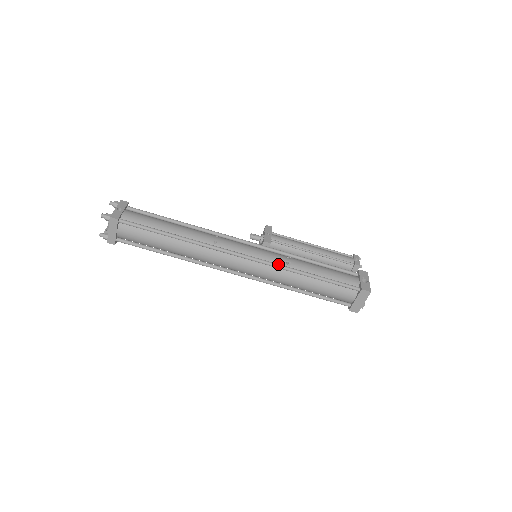
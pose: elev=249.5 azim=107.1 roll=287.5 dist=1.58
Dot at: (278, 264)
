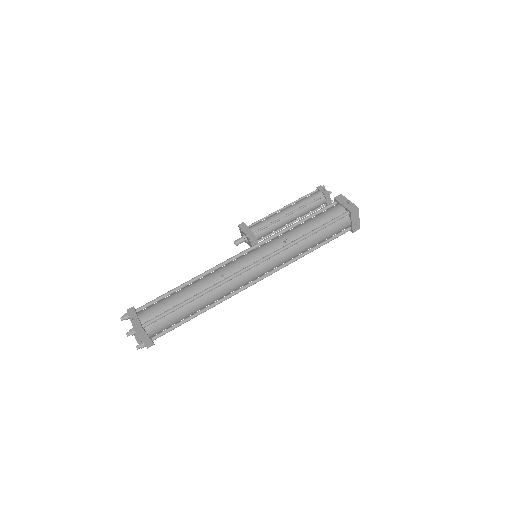
Dot at: (279, 249)
